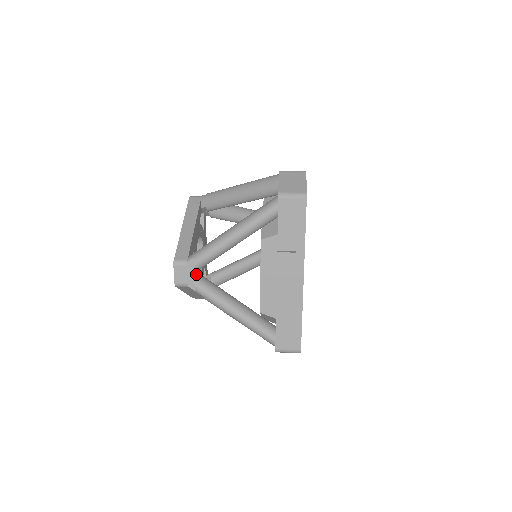
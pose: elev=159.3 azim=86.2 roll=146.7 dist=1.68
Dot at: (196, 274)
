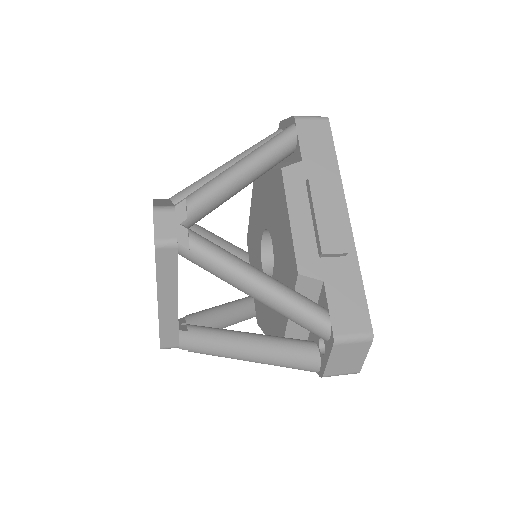
Dot at: (188, 228)
